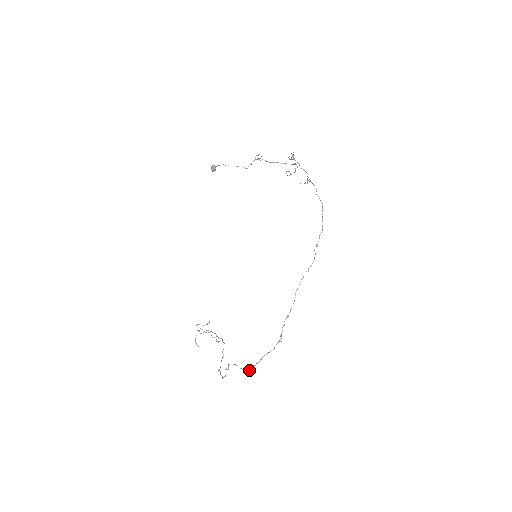
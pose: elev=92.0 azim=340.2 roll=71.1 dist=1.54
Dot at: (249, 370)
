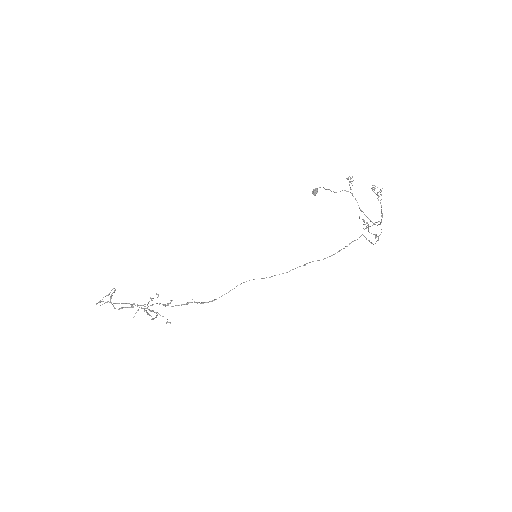
Dot at: (115, 308)
